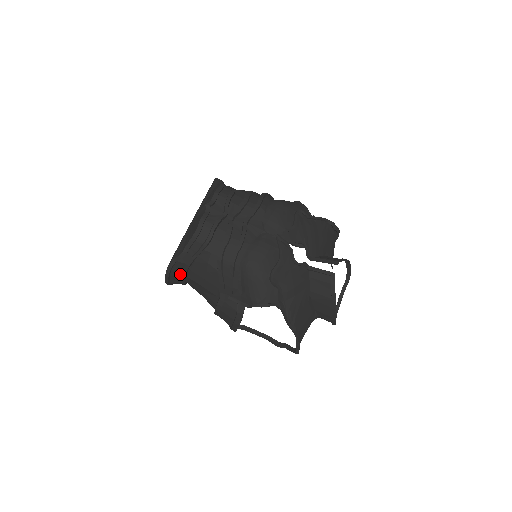
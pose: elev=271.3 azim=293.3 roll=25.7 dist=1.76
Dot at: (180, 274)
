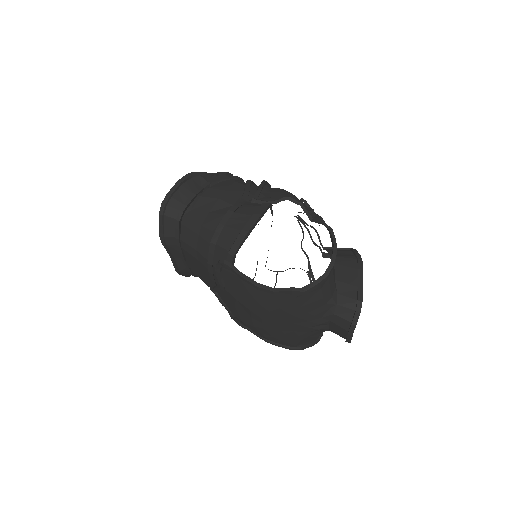
Dot at: (193, 189)
